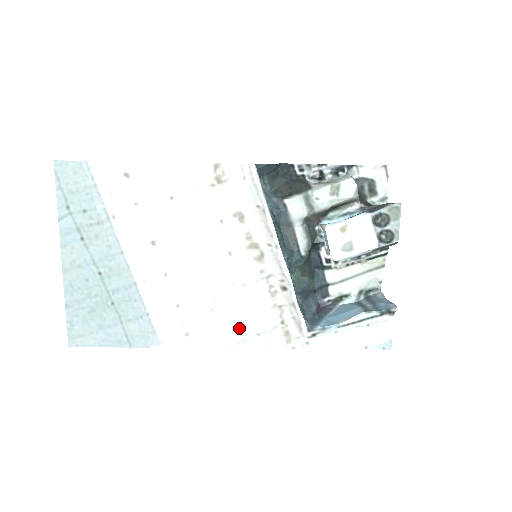
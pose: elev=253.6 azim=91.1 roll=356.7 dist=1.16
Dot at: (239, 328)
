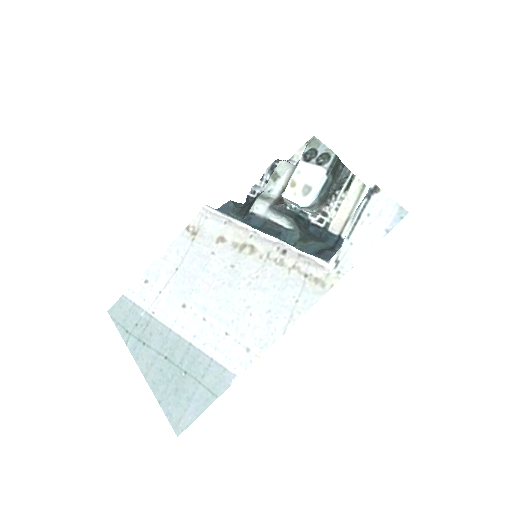
Dot at: (279, 310)
